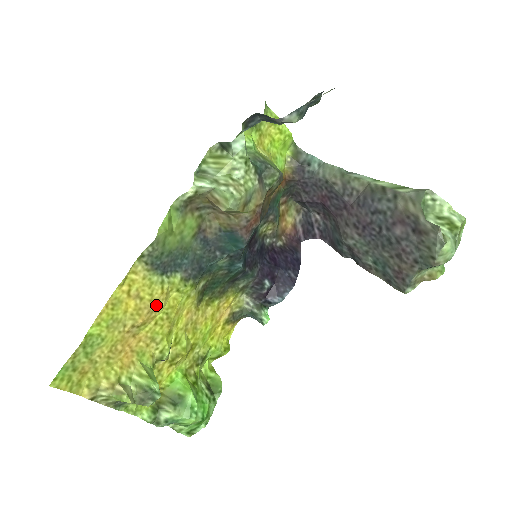
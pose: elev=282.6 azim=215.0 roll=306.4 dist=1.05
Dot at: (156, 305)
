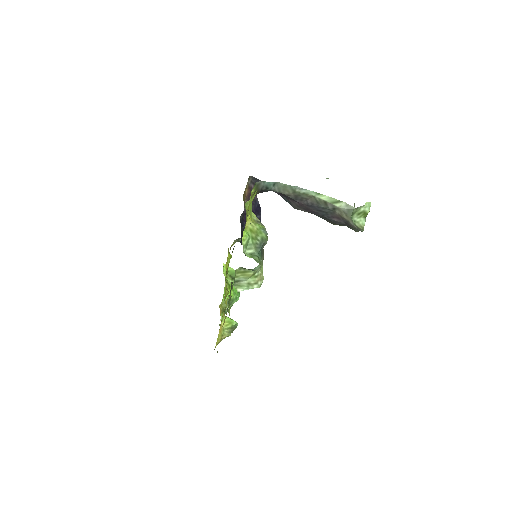
Dot at: occluded
